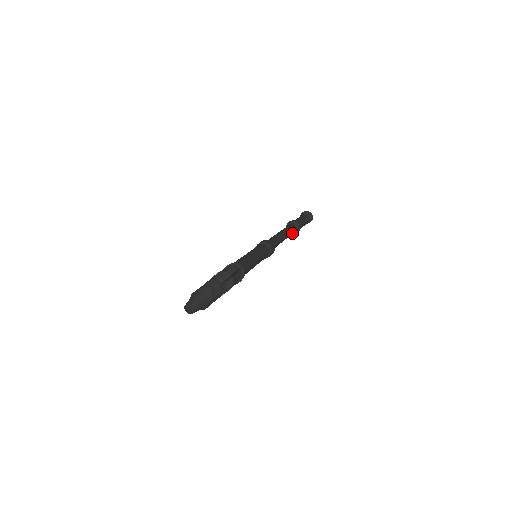
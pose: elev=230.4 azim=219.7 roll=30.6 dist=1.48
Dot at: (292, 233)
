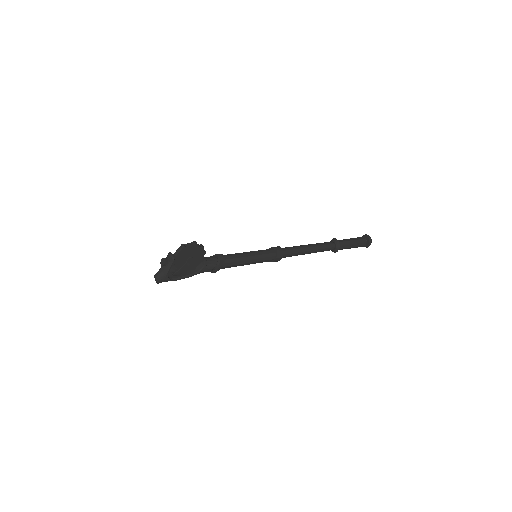
Dot at: (328, 249)
